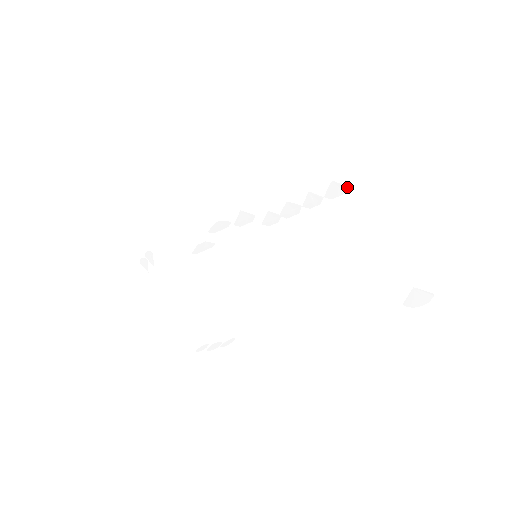
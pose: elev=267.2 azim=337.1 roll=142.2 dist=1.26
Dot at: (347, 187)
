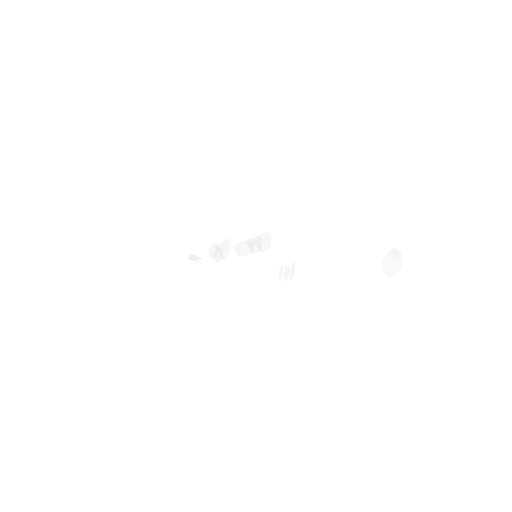
Dot at: (269, 235)
